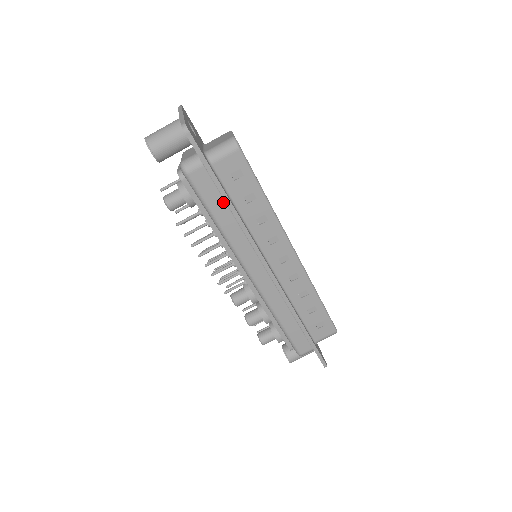
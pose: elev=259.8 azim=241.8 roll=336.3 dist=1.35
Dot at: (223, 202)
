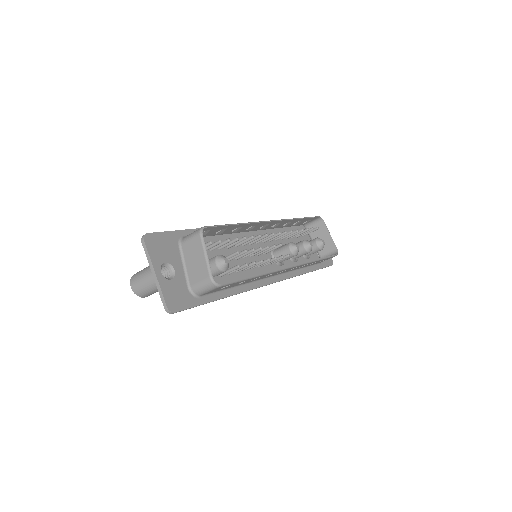
Dot at: occluded
